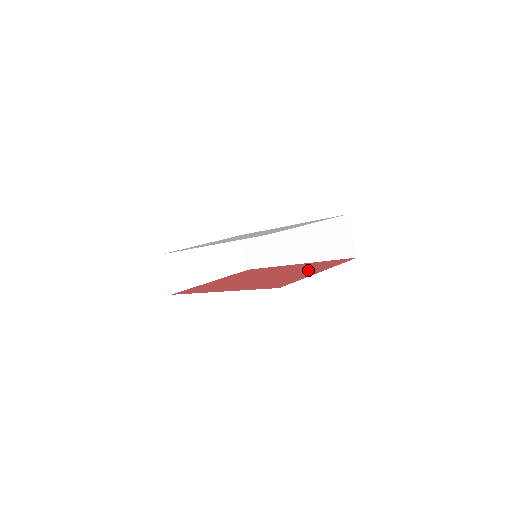
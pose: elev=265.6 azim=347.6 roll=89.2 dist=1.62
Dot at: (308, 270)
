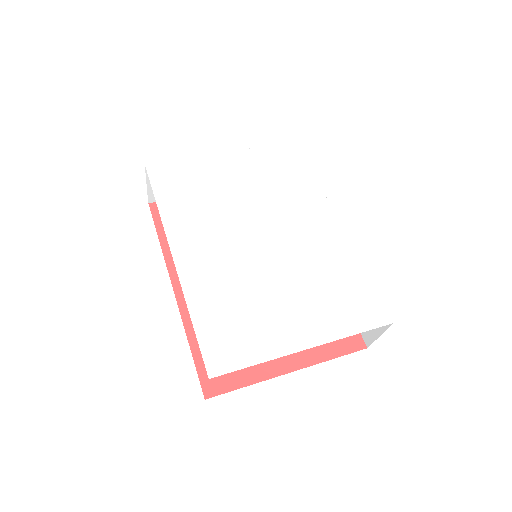
Dot at: occluded
